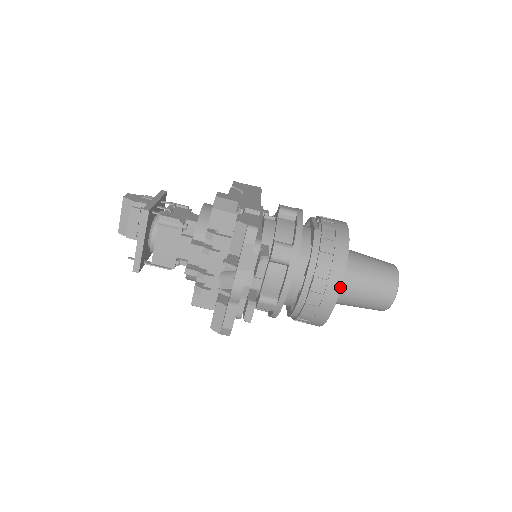
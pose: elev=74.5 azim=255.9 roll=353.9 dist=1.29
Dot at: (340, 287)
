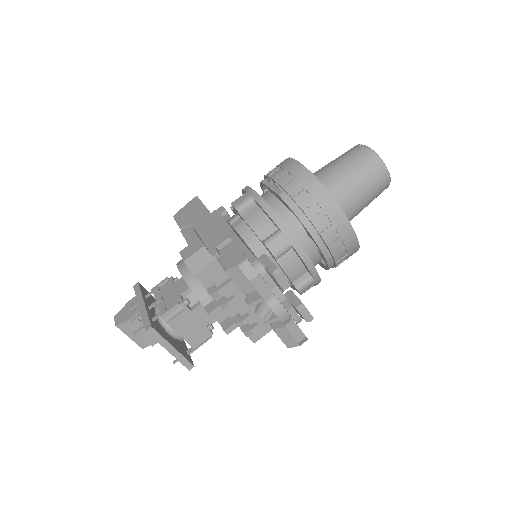
Dot at: (346, 219)
